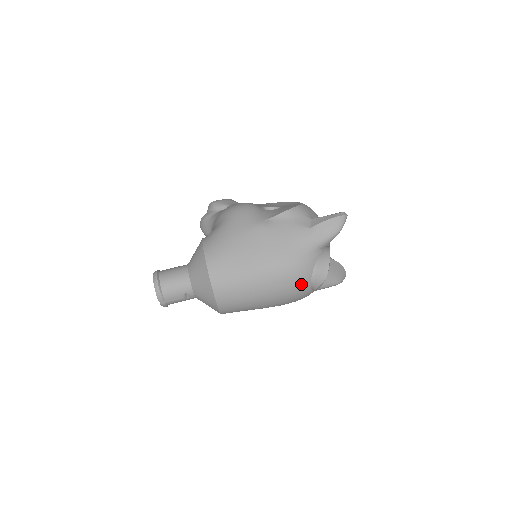
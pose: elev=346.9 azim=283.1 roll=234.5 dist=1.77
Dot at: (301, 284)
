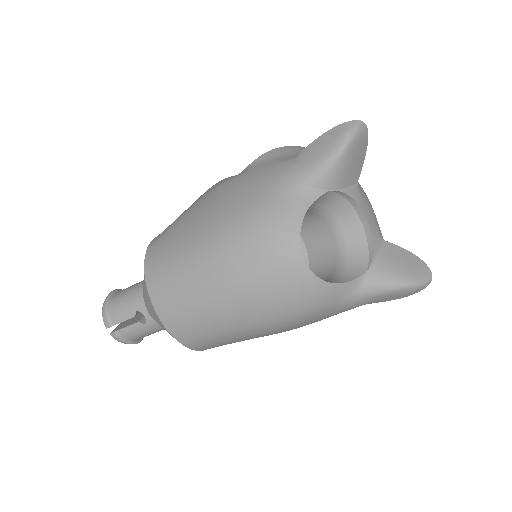
Dot at: (281, 256)
